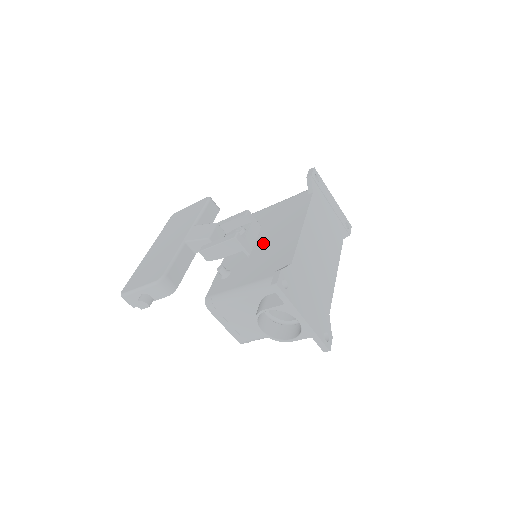
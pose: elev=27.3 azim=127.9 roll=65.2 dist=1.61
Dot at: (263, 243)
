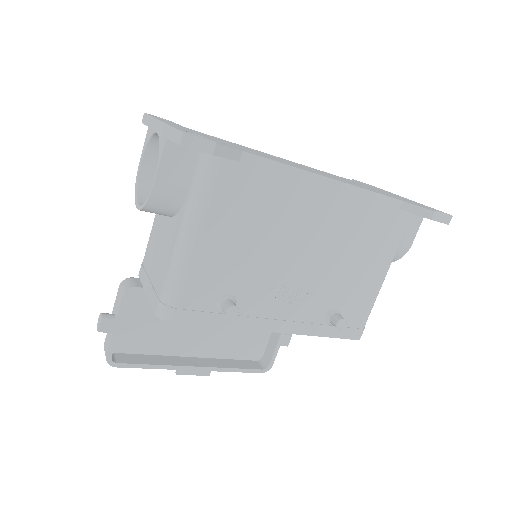
Dot at: occluded
